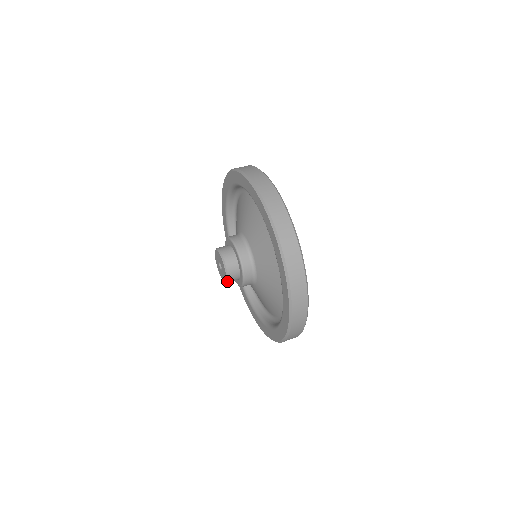
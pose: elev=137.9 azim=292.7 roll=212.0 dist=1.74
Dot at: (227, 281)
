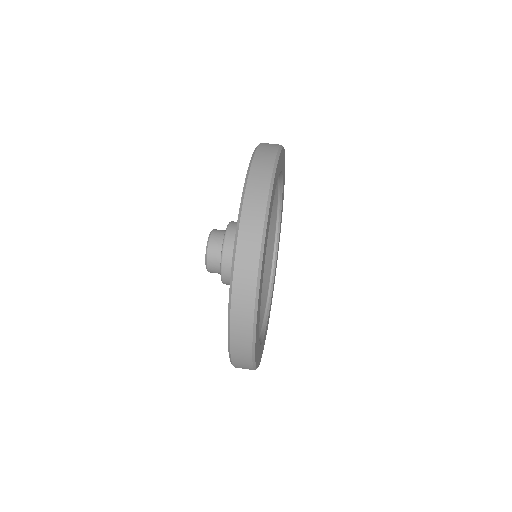
Dot at: occluded
